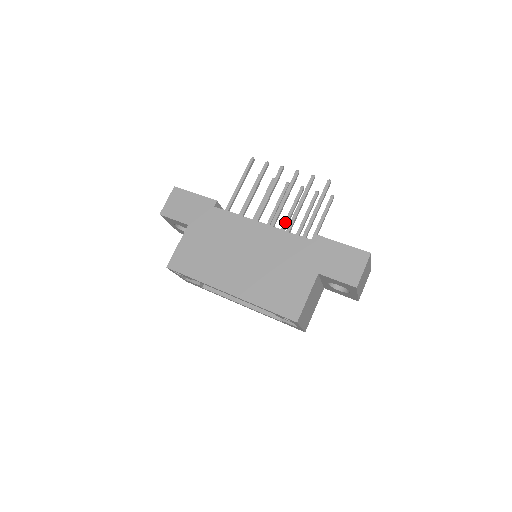
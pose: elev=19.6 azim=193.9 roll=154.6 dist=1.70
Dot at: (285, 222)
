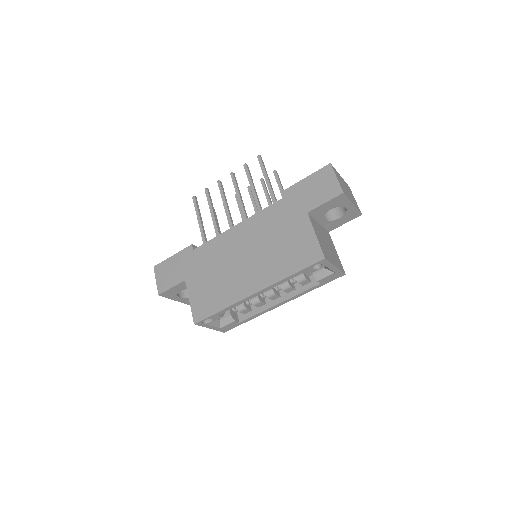
Dot at: occluded
